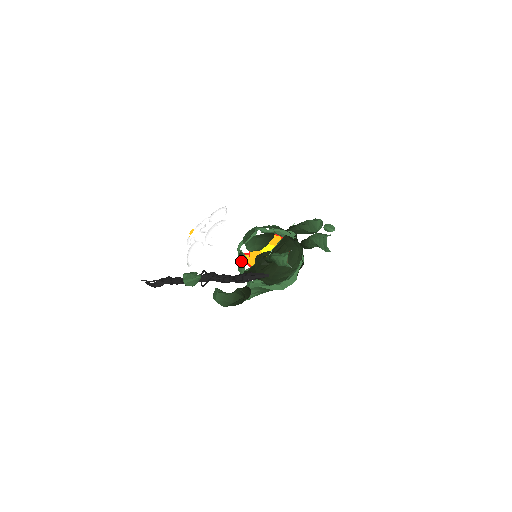
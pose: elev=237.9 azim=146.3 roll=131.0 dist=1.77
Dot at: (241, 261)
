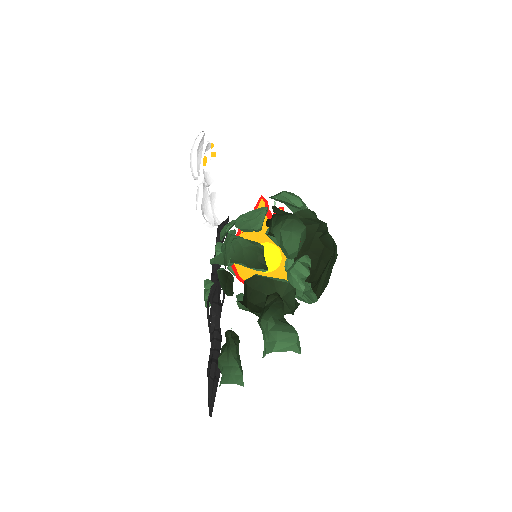
Dot at: occluded
